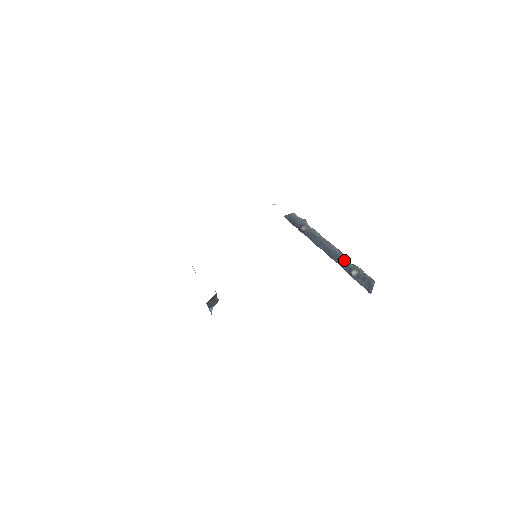
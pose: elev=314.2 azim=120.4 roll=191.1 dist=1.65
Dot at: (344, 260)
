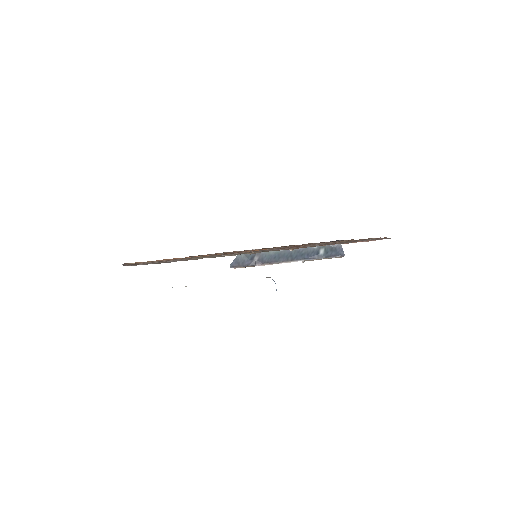
Dot at: (307, 250)
